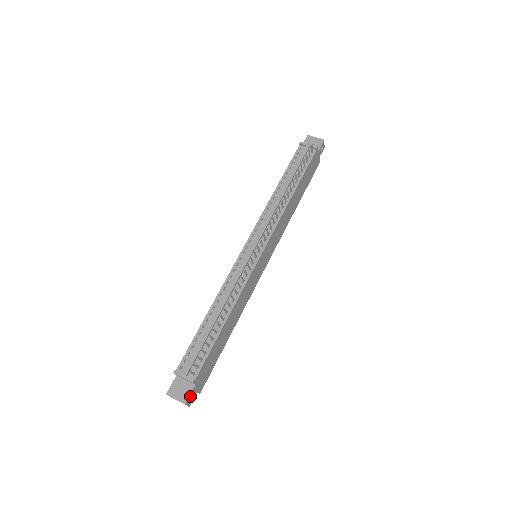
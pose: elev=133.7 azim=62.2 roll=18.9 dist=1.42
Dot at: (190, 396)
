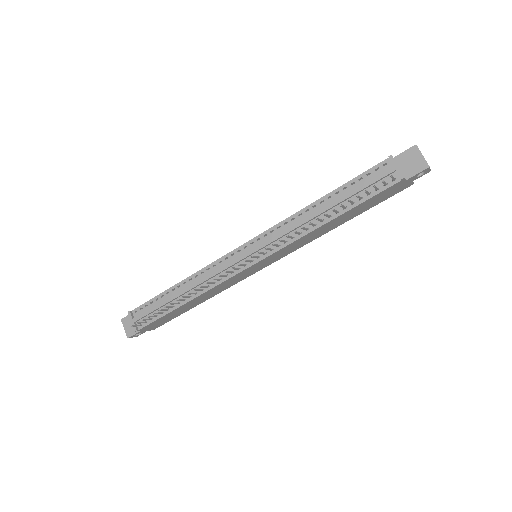
Dot at: (135, 334)
